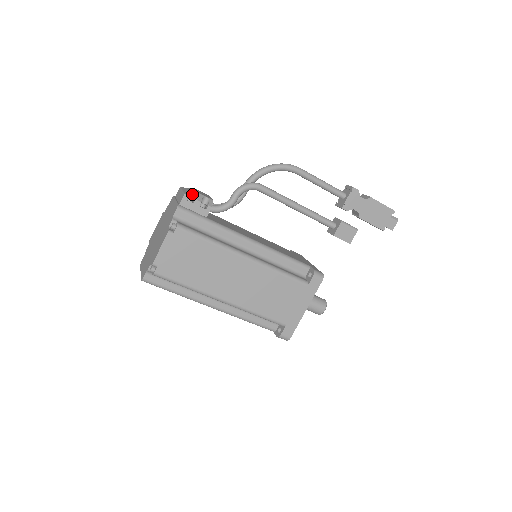
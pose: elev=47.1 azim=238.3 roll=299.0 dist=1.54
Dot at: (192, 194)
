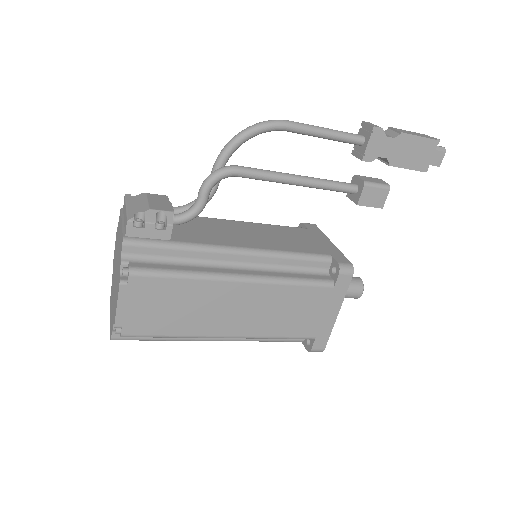
Dot at: (139, 213)
